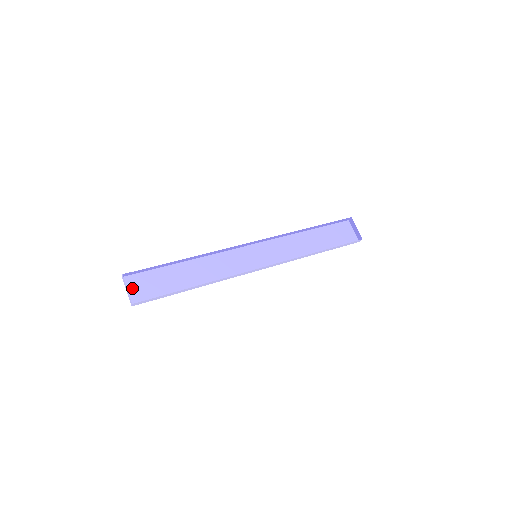
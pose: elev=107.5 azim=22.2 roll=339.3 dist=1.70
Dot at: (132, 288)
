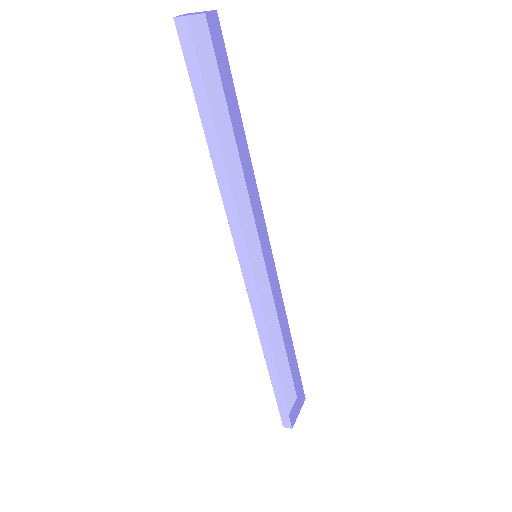
Dot at: (204, 21)
